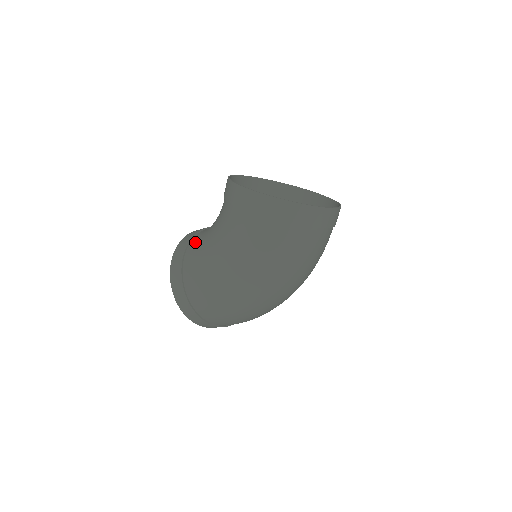
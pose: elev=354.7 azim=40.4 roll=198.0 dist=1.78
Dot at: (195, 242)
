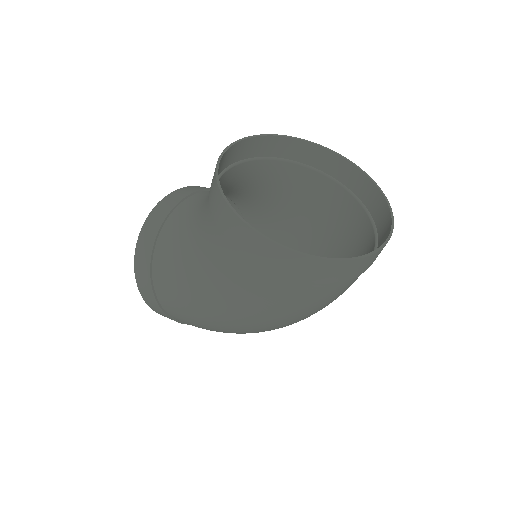
Dot at: (167, 238)
